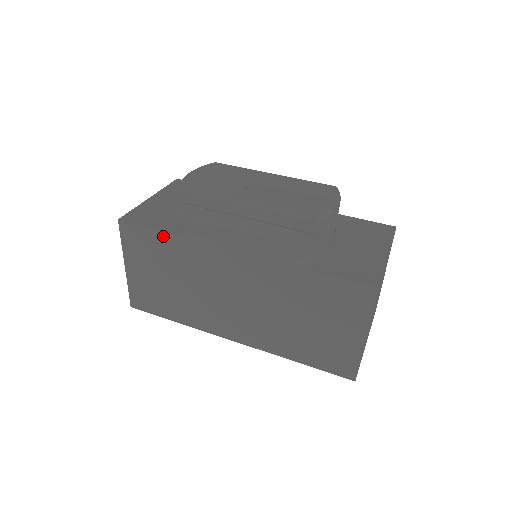
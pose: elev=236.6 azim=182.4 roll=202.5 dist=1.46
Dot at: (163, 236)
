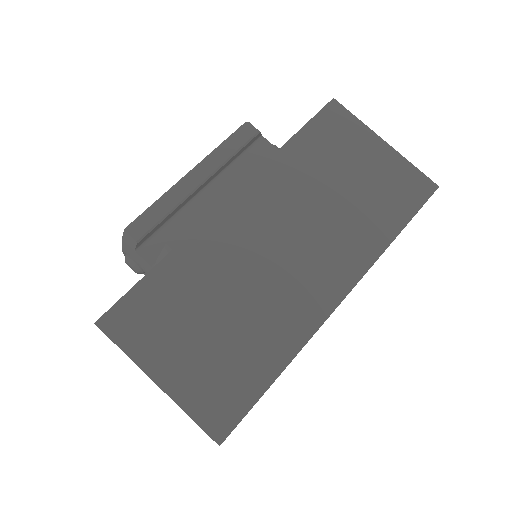
Dot at: (157, 274)
